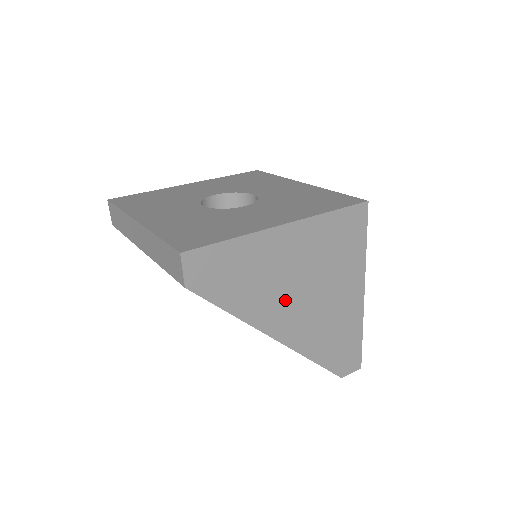
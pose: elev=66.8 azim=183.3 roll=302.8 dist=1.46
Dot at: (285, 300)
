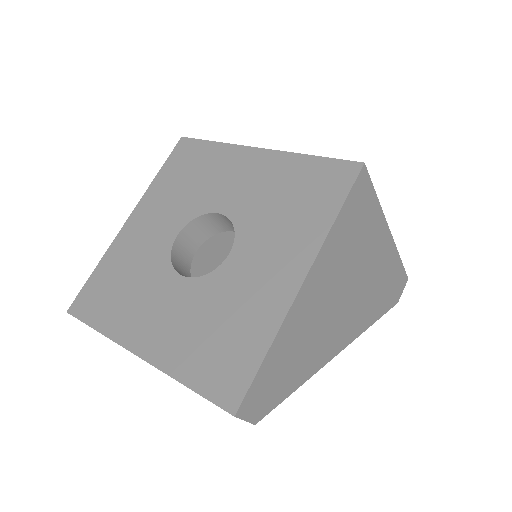
Dot at: (334, 322)
